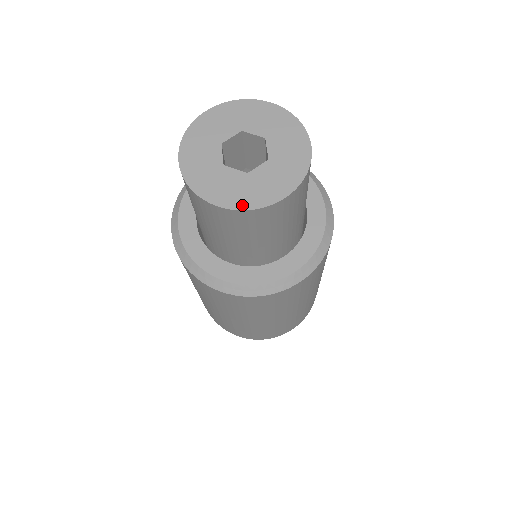
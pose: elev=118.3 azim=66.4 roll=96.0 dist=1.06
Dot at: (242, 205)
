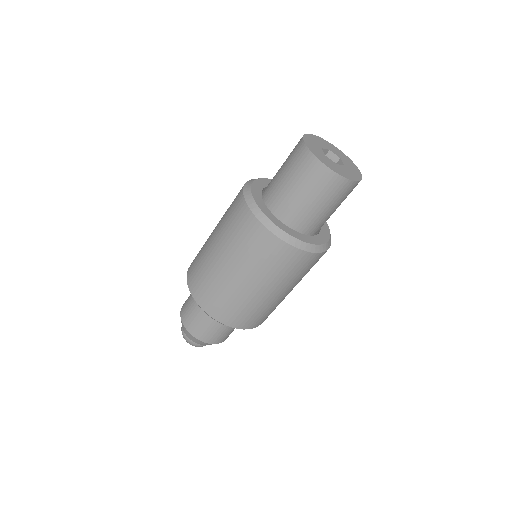
Dot at: (311, 150)
